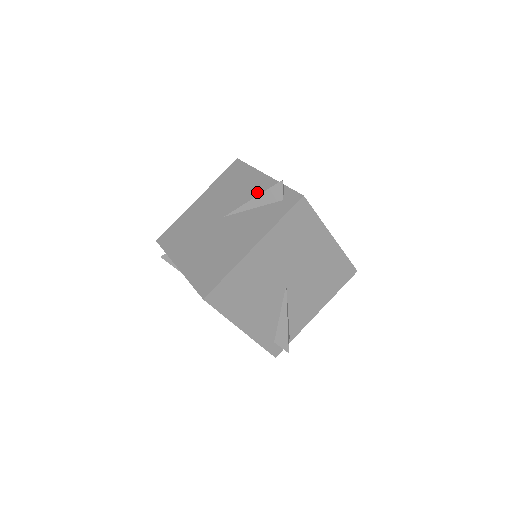
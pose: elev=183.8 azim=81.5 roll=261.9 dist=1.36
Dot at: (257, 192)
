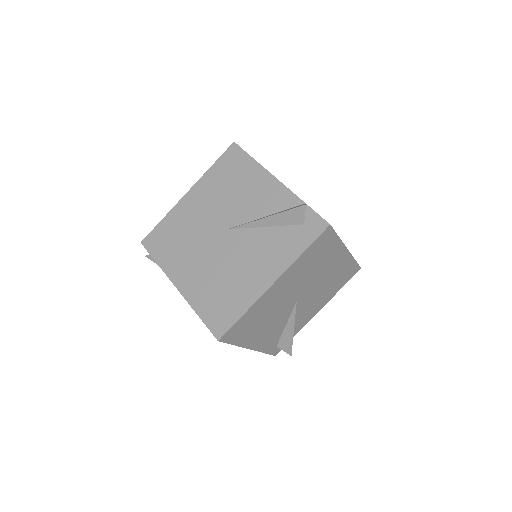
Dot at: (268, 203)
